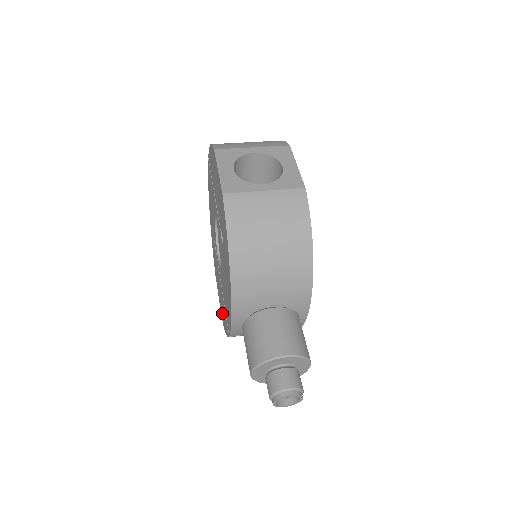
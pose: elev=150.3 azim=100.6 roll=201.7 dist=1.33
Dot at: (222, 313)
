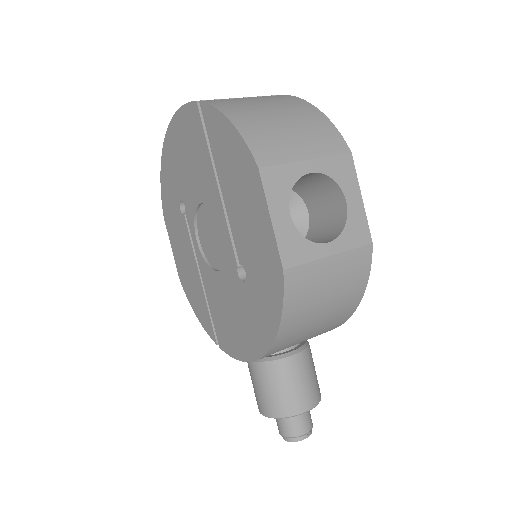
Dot at: (188, 289)
